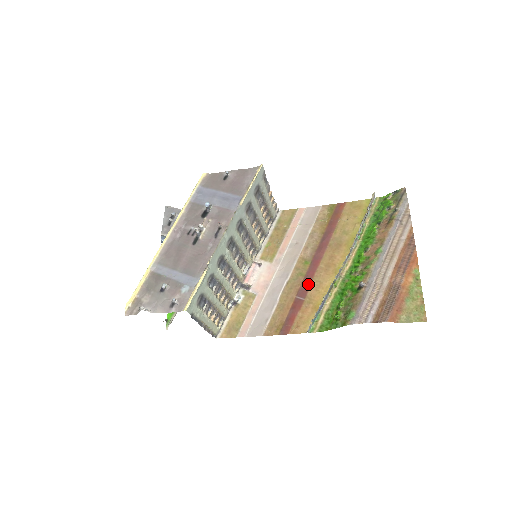
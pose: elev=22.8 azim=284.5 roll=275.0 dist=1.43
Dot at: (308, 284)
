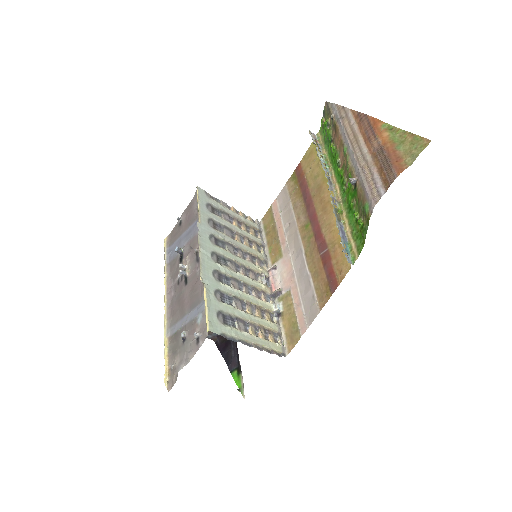
Dot at: (321, 236)
